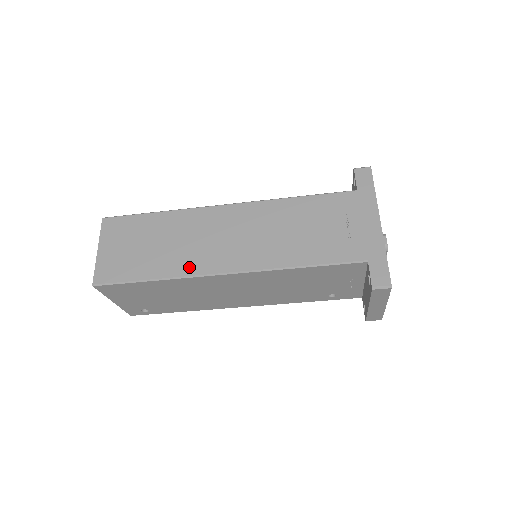
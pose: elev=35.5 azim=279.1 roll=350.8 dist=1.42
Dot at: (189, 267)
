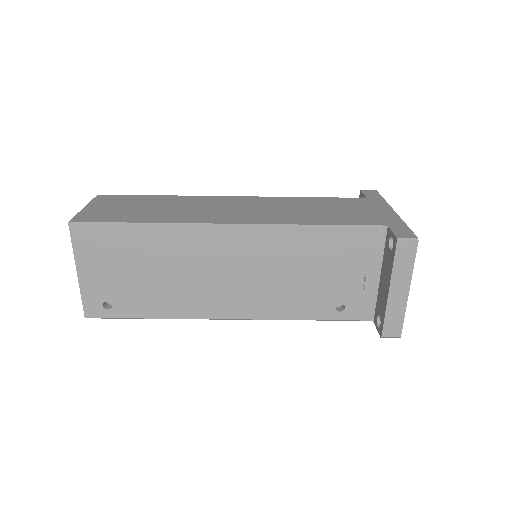
Dot at: (188, 219)
